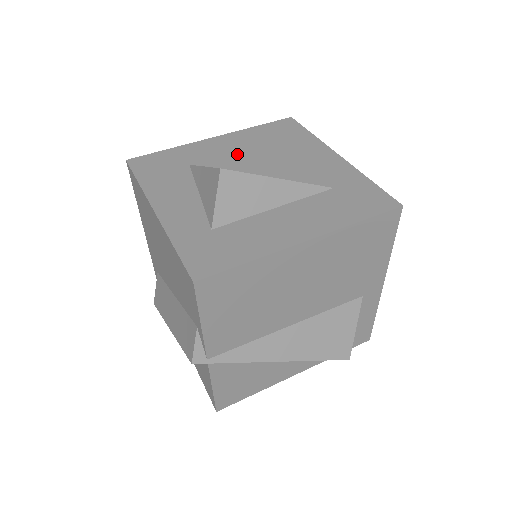
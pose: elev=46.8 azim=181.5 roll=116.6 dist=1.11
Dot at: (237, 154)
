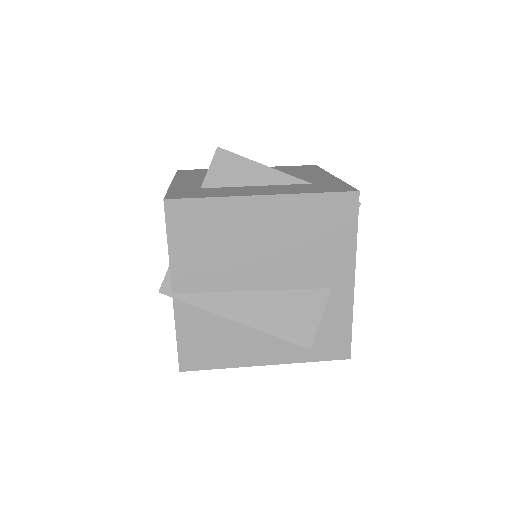
Dot at: occluded
